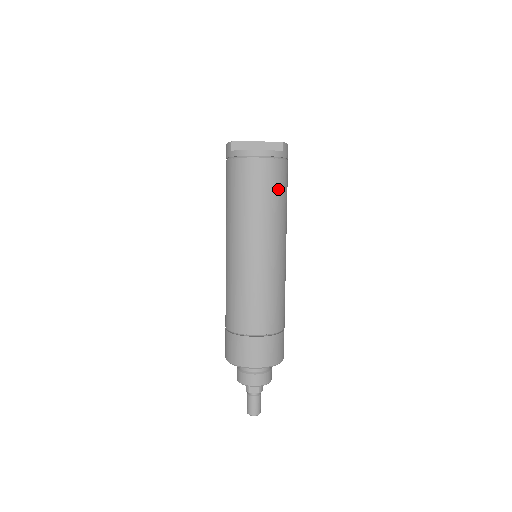
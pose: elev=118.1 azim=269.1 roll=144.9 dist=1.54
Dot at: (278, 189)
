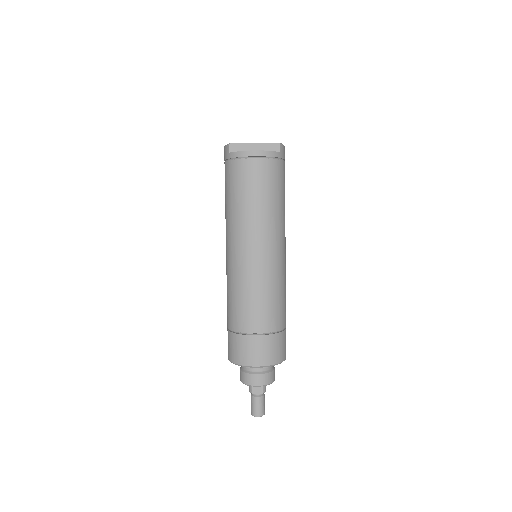
Dot at: (276, 188)
